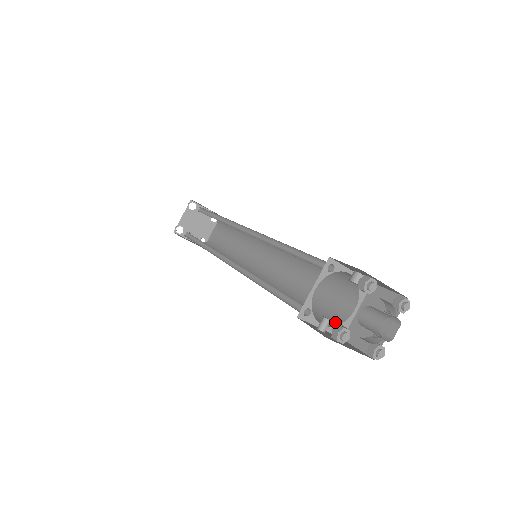
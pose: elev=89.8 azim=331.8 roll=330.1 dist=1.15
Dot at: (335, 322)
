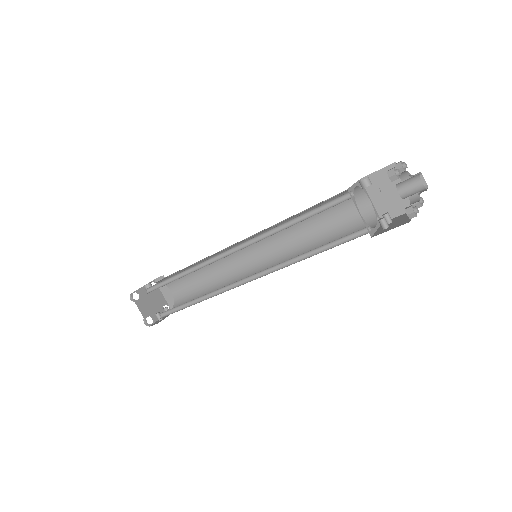
Dot at: (372, 220)
